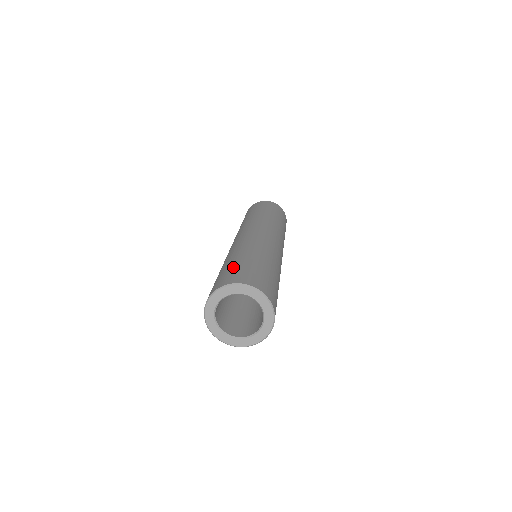
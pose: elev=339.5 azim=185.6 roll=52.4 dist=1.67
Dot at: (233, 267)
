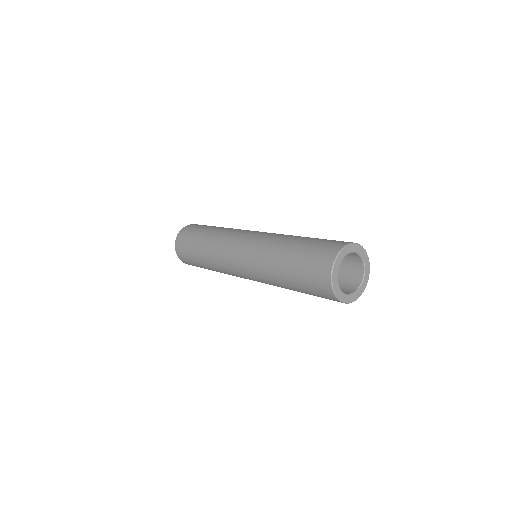
Dot at: (307, 251)
